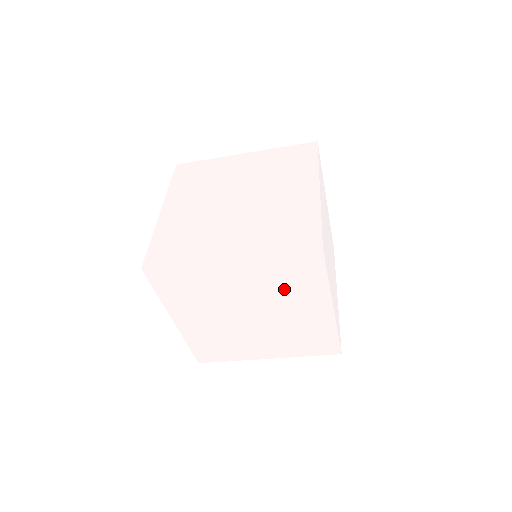
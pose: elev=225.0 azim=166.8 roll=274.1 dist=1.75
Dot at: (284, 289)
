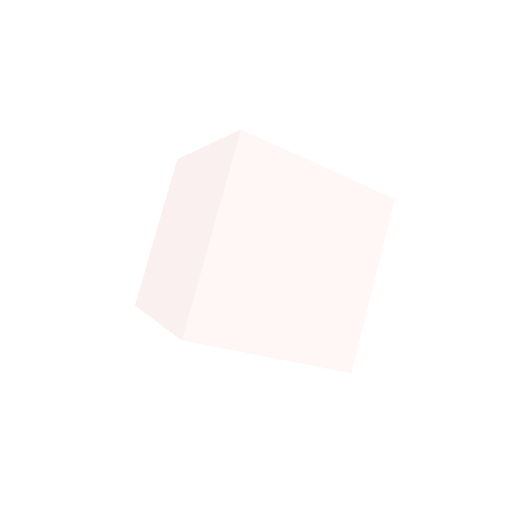
Dot at: occluded
